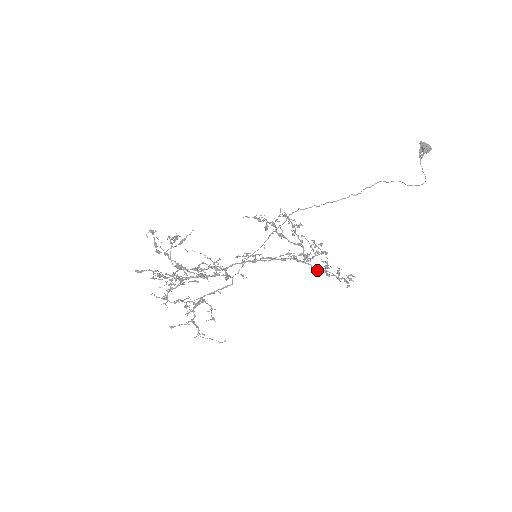
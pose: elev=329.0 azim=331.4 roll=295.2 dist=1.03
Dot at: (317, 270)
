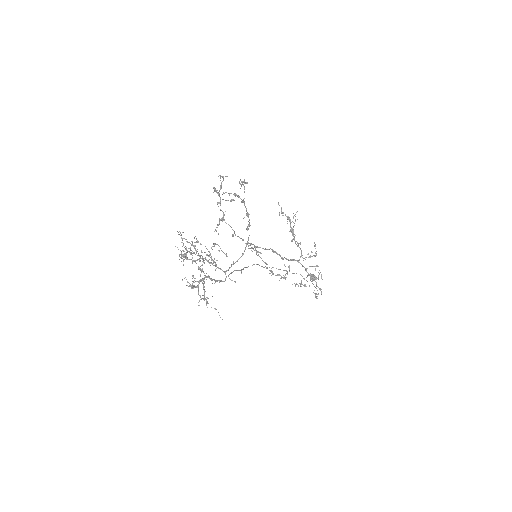
Dot at: (306, 270)
